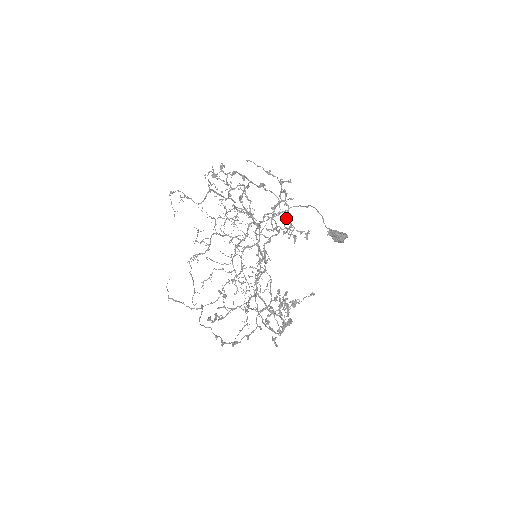
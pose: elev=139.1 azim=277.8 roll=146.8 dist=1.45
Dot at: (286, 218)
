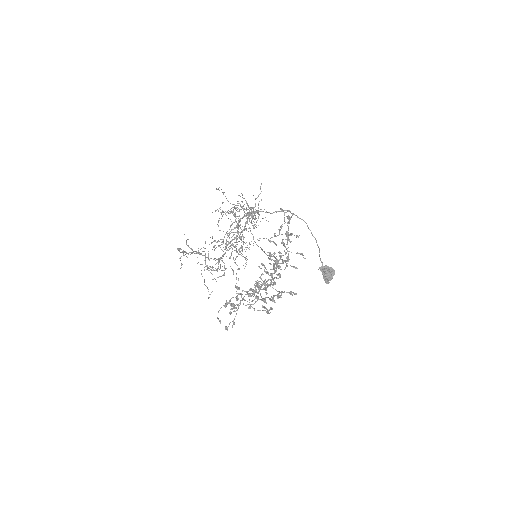
Dot at: occluded
